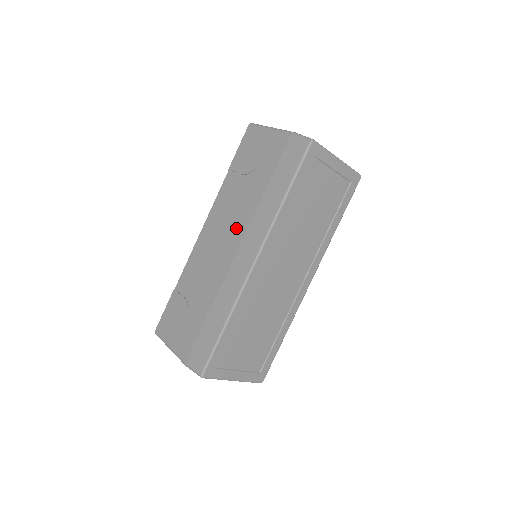
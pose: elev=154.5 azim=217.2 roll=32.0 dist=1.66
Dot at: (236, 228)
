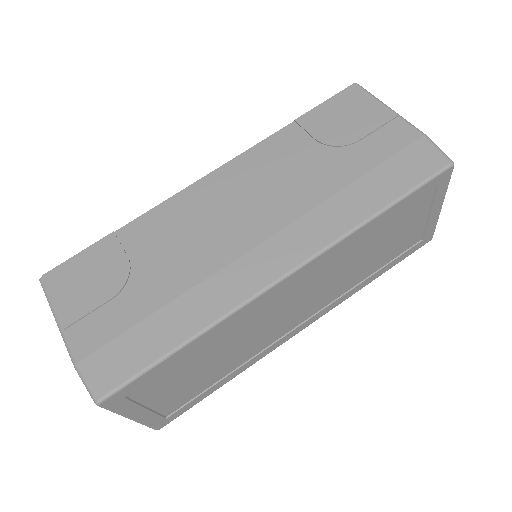
Dot at: (274, 207)
